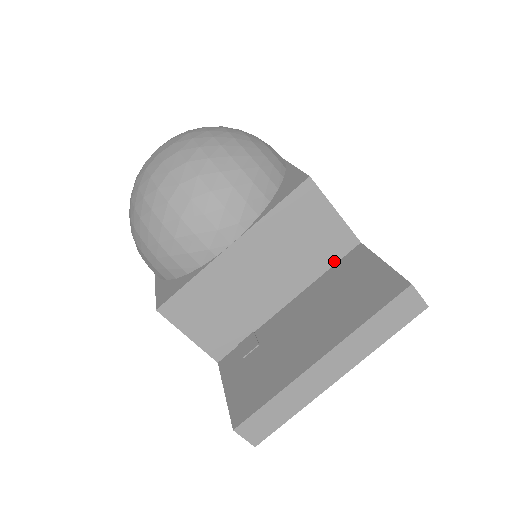
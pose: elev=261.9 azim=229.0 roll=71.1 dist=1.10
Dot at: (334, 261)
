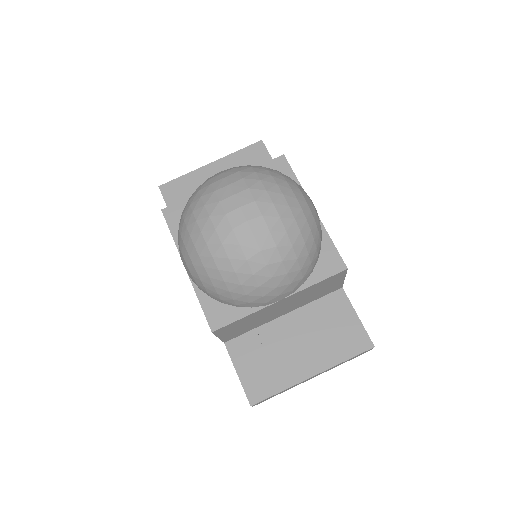
Dot at: (323, 296)
